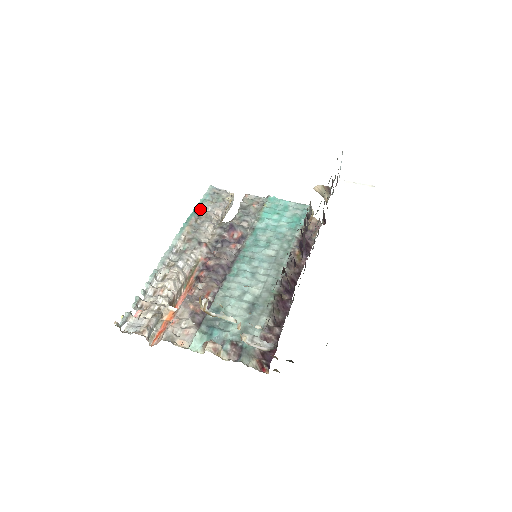
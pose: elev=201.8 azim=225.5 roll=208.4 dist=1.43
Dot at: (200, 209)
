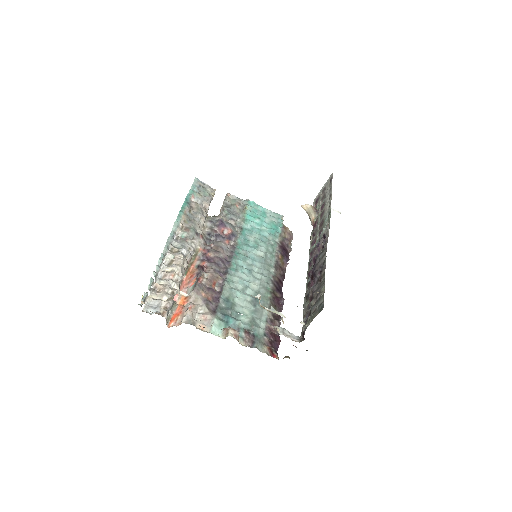
Dot at: (191, 200)
